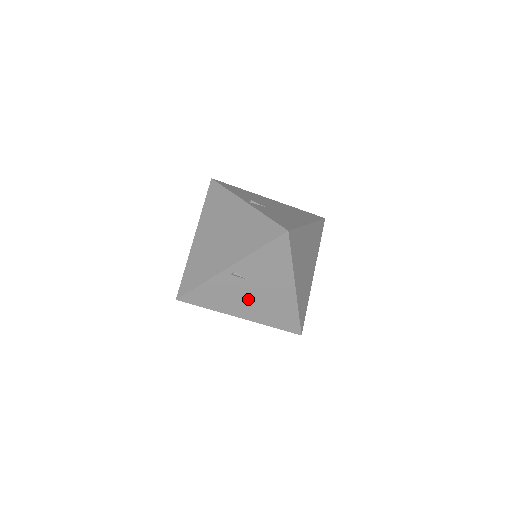
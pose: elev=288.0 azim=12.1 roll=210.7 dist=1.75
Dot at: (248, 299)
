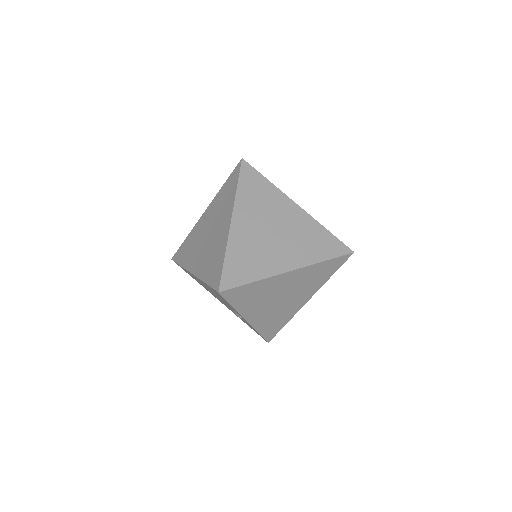
Dot at: (203, 246)
